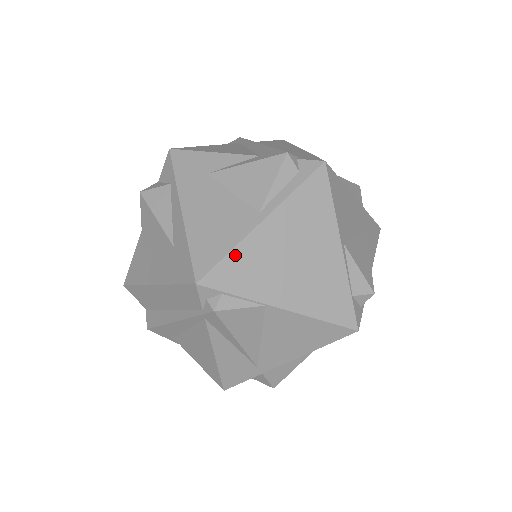
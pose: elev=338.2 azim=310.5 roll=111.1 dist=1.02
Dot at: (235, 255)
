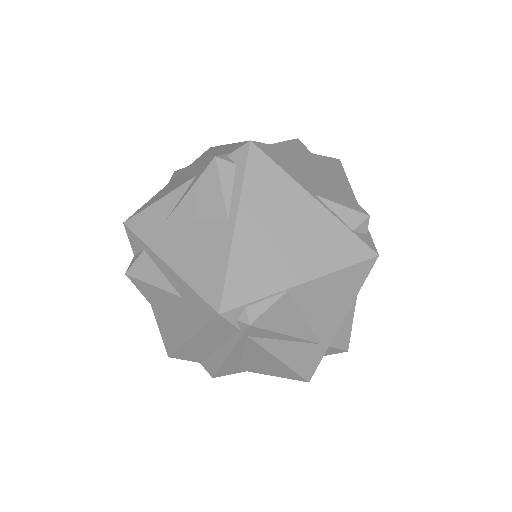
Dot at: (233, 268)
